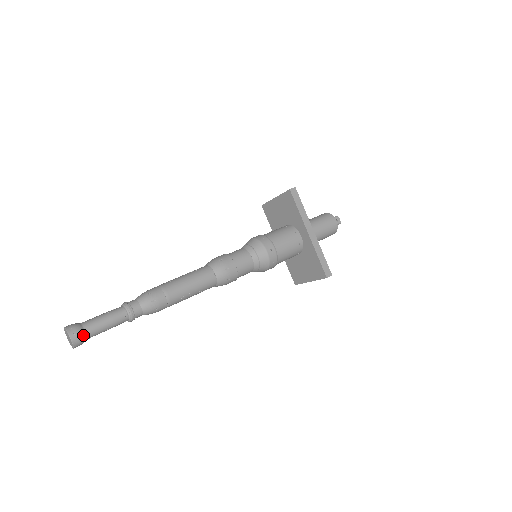
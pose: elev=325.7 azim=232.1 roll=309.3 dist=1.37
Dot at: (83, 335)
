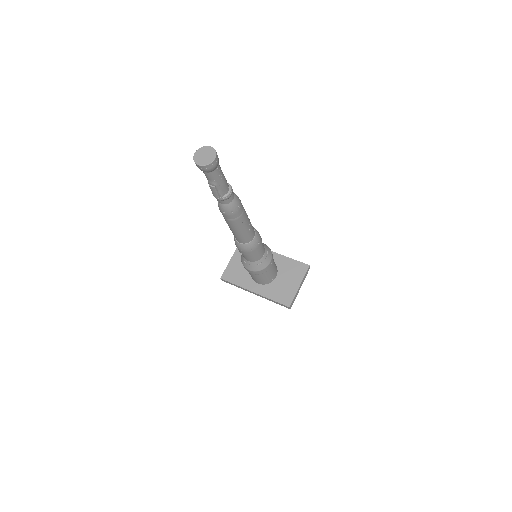
Dot at: occluded
